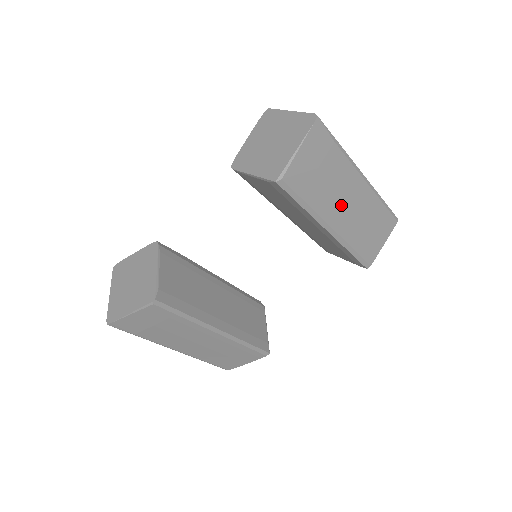
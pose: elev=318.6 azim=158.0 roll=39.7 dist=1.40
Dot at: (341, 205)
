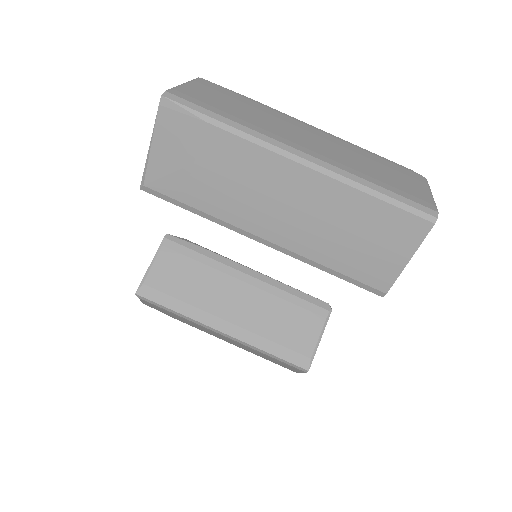
Dot at: (266, 207)
